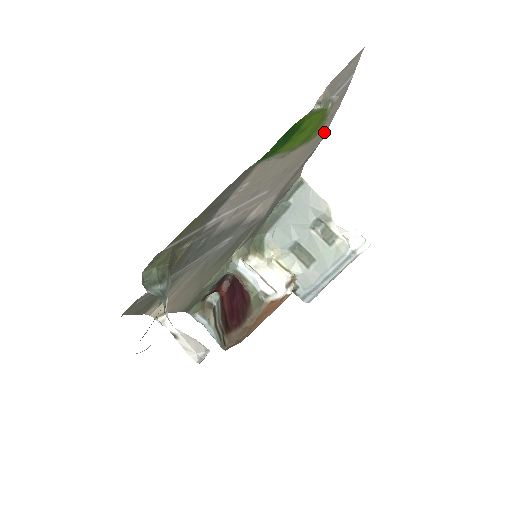
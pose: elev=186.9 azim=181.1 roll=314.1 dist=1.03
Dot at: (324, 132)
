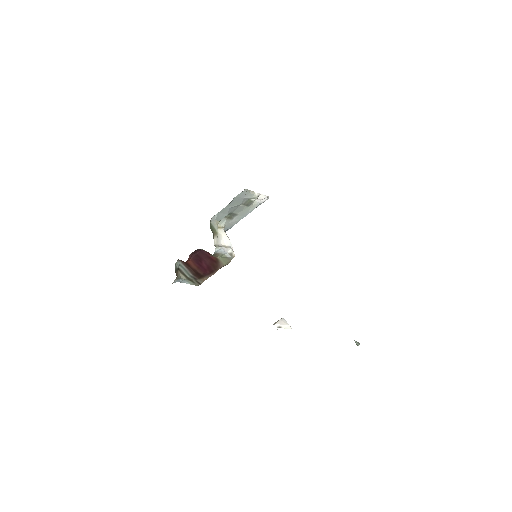
Dot at: occluded
